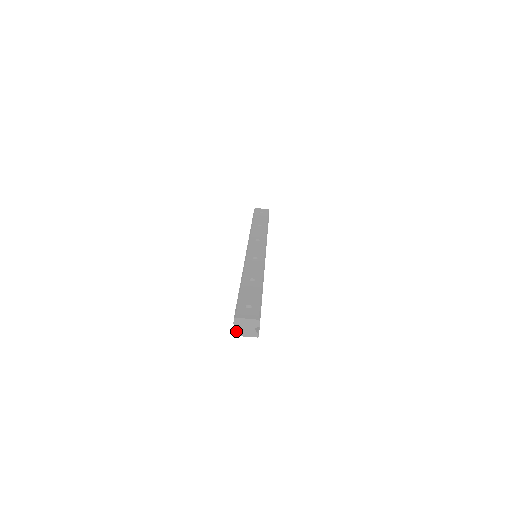
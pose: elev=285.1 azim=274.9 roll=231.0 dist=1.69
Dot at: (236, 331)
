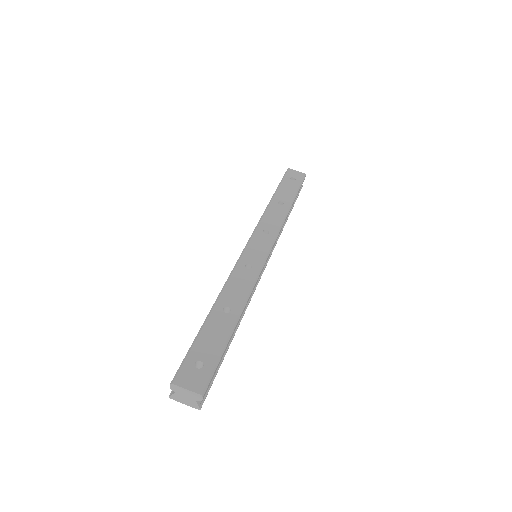
Dot at: (173, 395)
